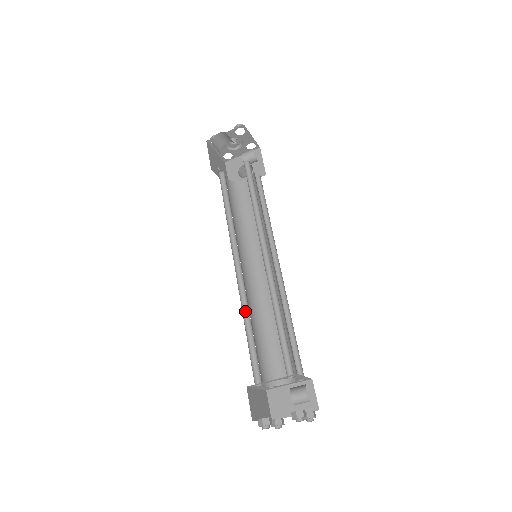
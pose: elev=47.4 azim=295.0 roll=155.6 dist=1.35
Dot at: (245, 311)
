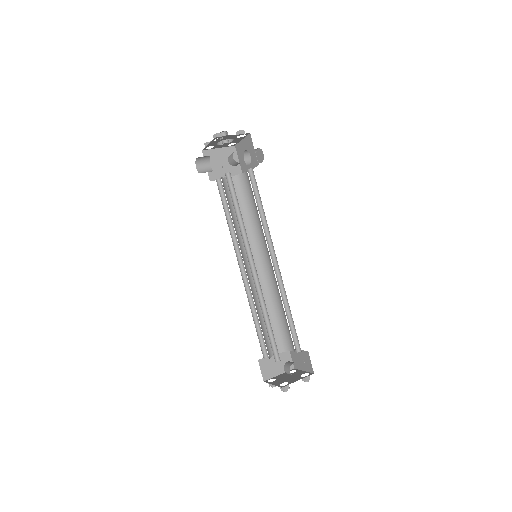
Dot at: (253, 304)
